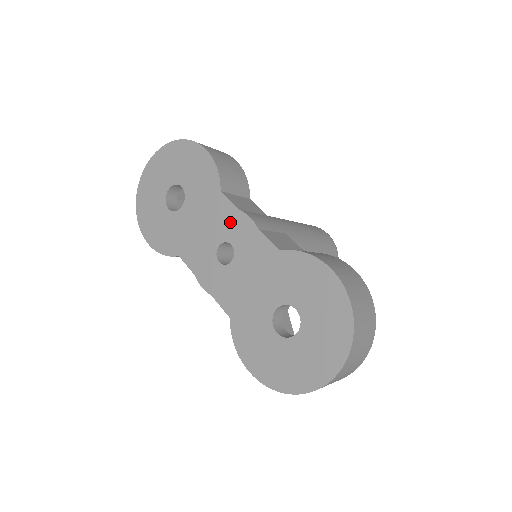
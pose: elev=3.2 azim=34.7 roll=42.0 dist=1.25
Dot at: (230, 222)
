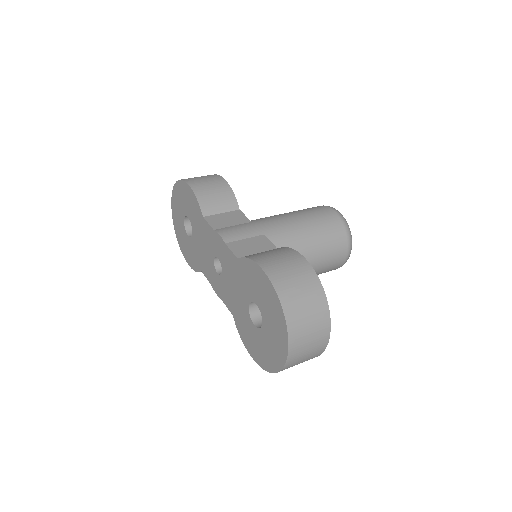
Dot at: (213, 241)
